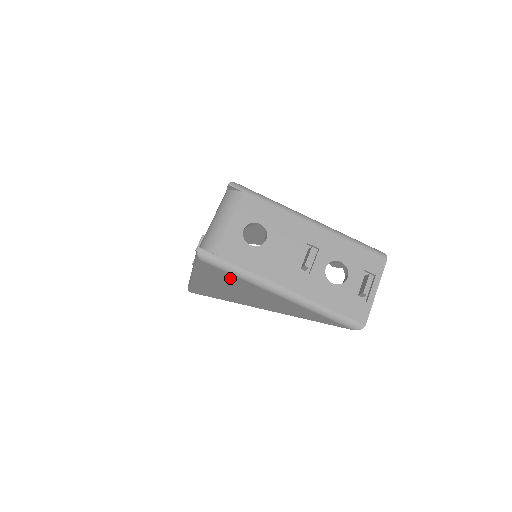
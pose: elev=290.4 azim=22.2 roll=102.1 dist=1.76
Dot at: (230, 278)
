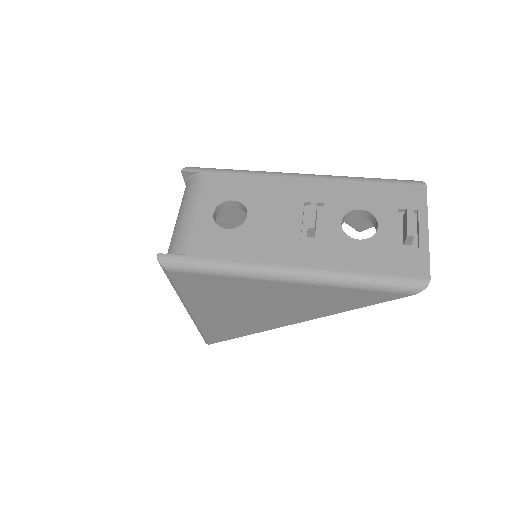
Dot at: (218, 285)
